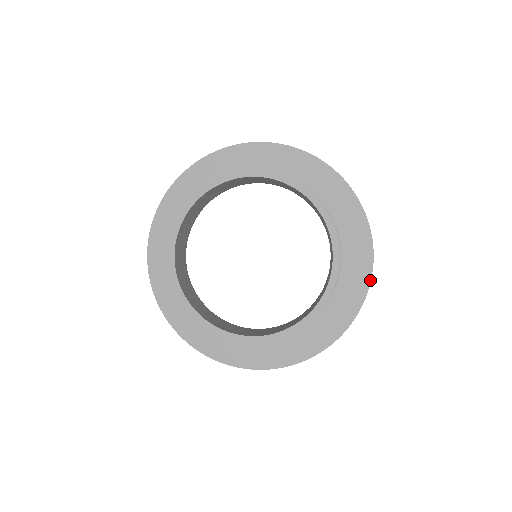
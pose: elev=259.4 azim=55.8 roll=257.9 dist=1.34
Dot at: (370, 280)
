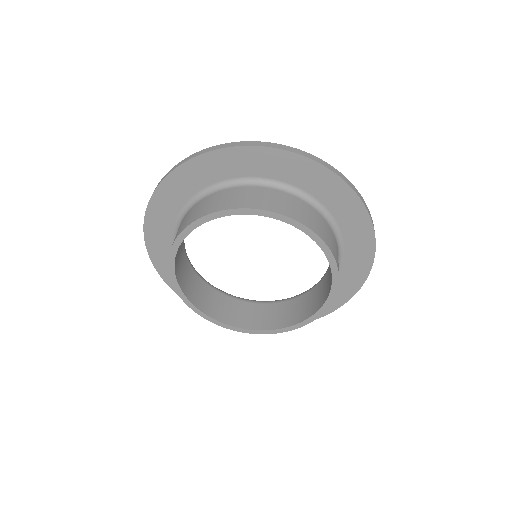
Dot at: (366, 279)
